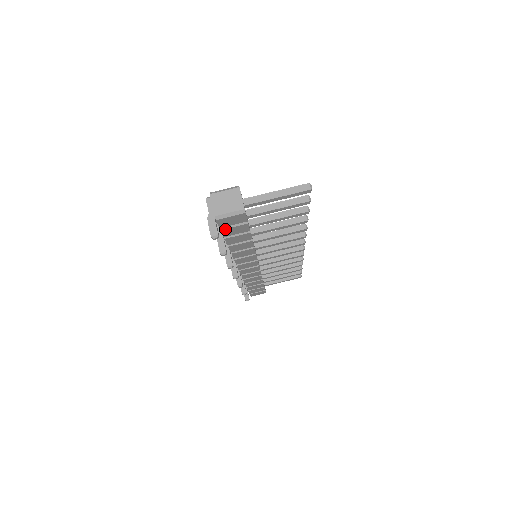
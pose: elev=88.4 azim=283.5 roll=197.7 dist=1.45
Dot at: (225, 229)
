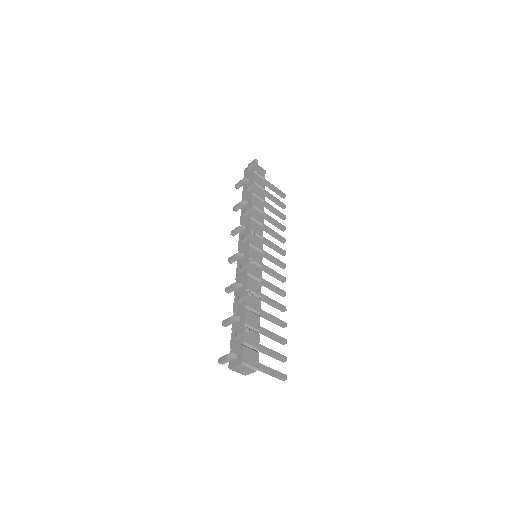
Dot at: occluded
